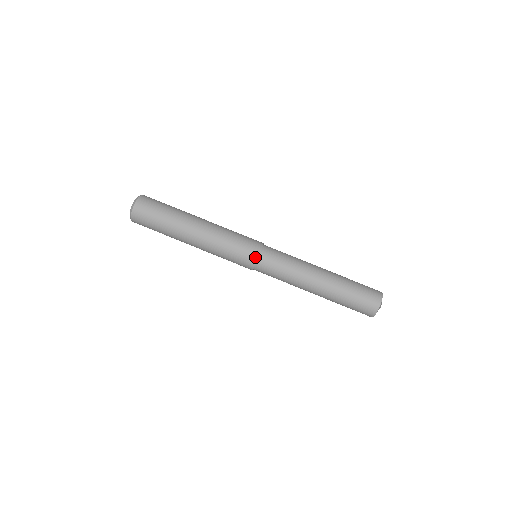
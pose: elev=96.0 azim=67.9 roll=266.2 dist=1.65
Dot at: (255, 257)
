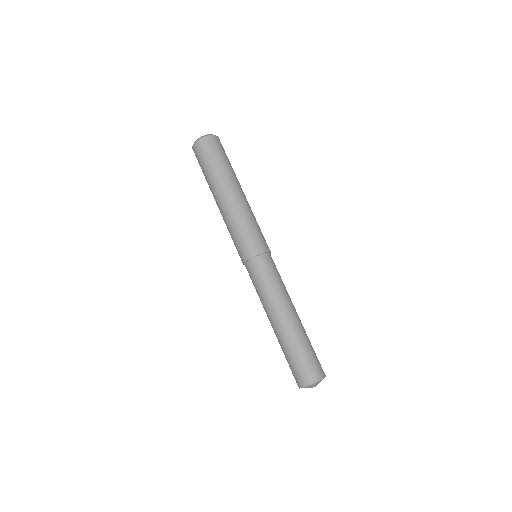
Dot at: (244, 259)
